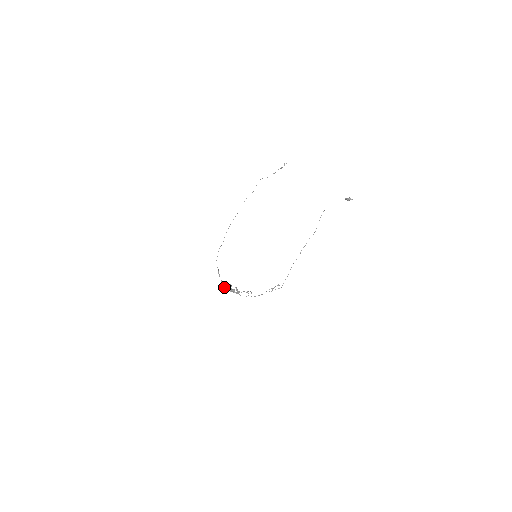
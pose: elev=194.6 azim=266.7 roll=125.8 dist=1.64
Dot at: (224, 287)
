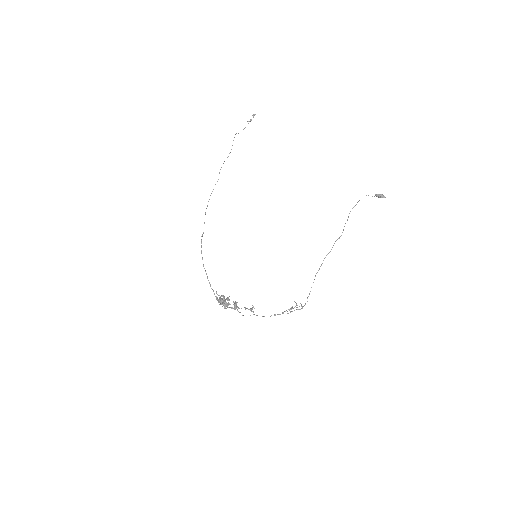
Dot at: (221, 302)
